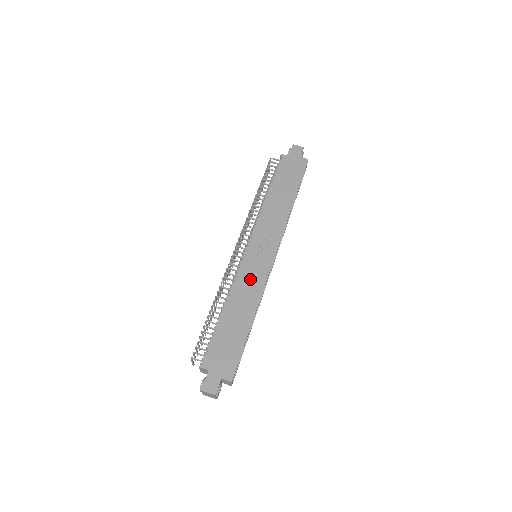
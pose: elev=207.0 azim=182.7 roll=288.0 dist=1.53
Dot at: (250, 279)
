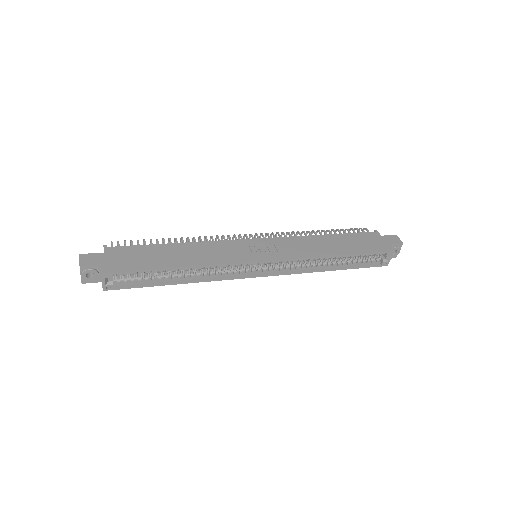
Dot at: (224, 250)
